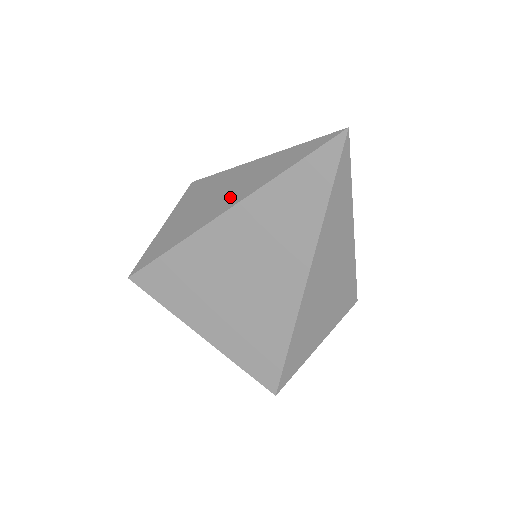
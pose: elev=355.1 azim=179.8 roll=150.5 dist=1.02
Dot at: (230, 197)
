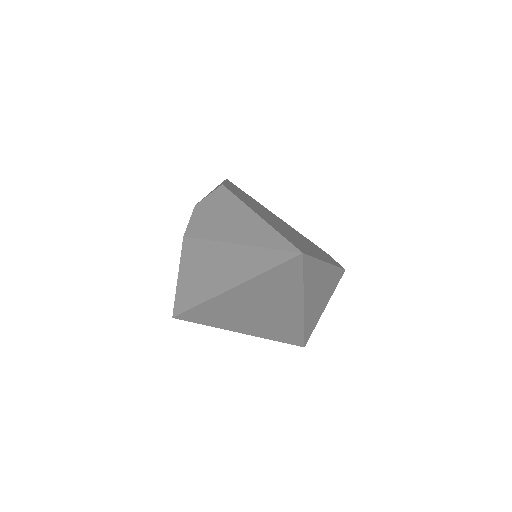
Dot at: (225, 277)
